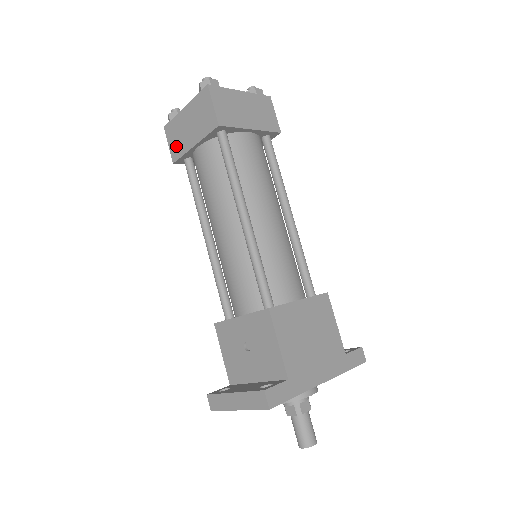
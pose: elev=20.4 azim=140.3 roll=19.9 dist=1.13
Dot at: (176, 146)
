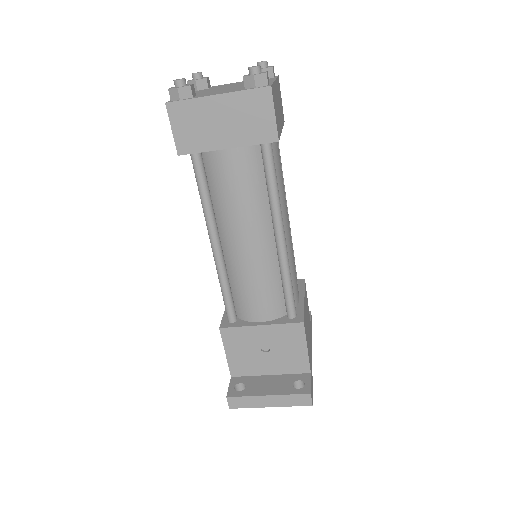
Dot at: (189, 137)
